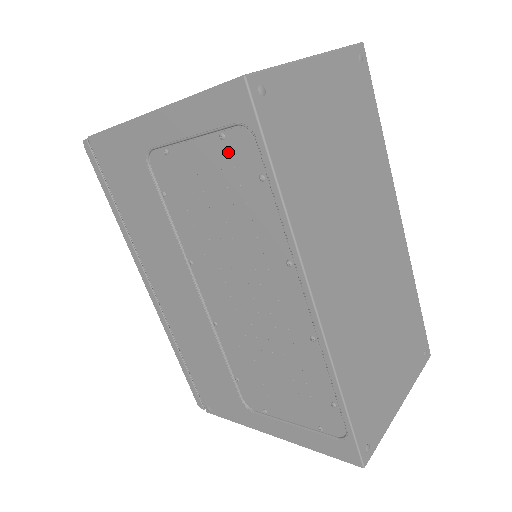
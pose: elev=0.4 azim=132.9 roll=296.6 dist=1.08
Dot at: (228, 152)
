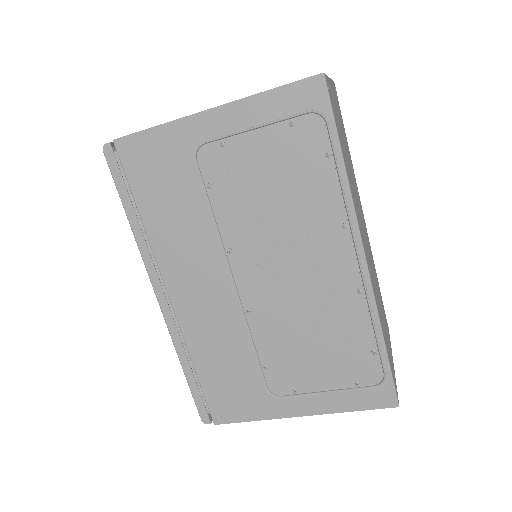
Dot at: (295, 136)
